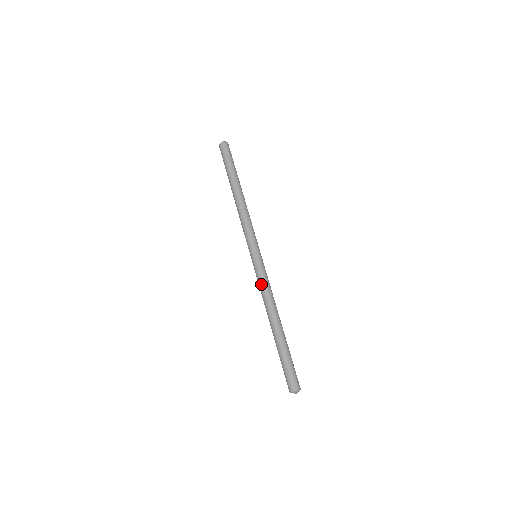
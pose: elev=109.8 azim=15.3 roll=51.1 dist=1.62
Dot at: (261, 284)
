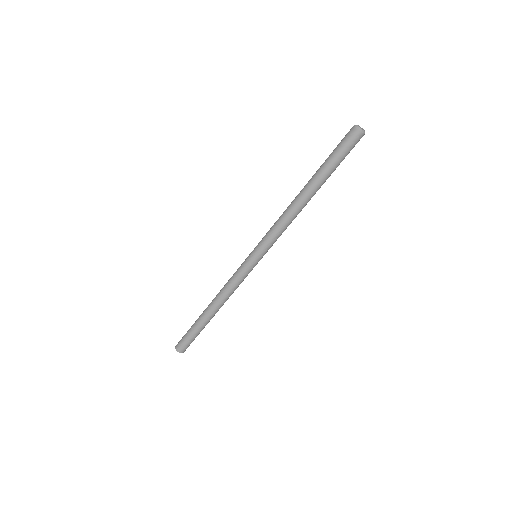
Dot at: (232, 278)
